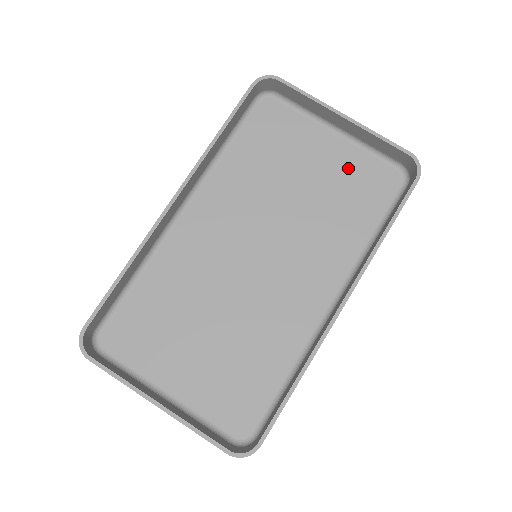
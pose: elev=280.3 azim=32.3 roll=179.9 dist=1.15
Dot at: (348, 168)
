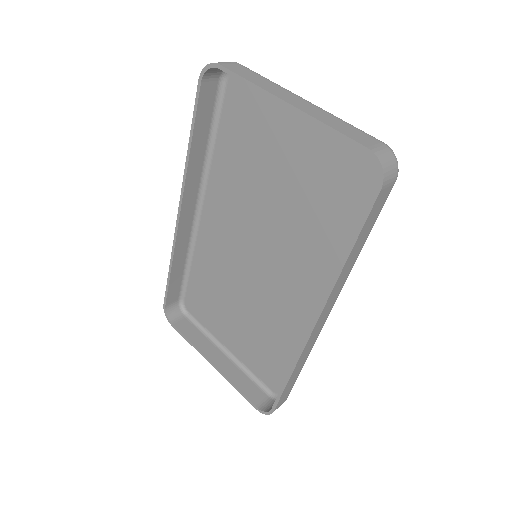
Dot at: (323, 156)
